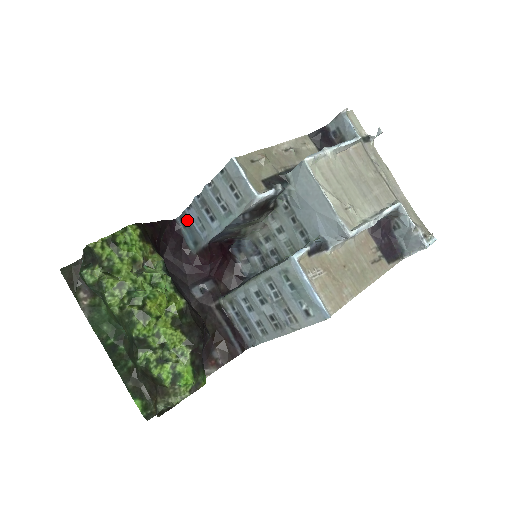
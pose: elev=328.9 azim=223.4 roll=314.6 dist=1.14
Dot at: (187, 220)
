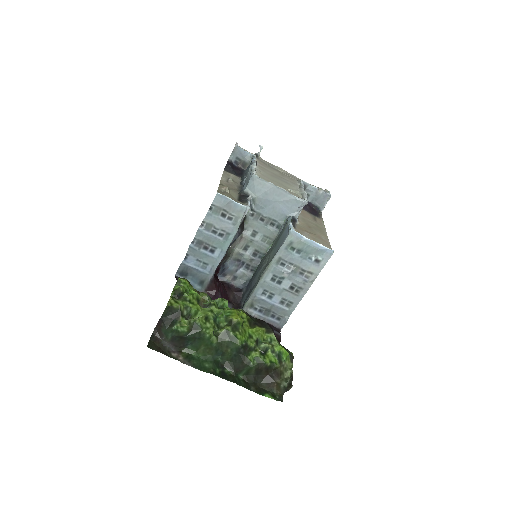
Dot at: (187, 269)
